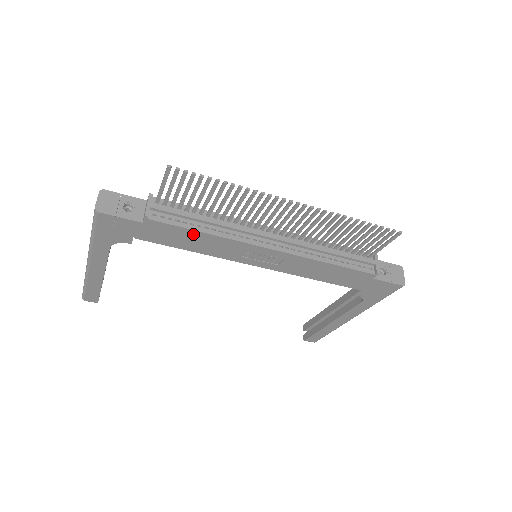
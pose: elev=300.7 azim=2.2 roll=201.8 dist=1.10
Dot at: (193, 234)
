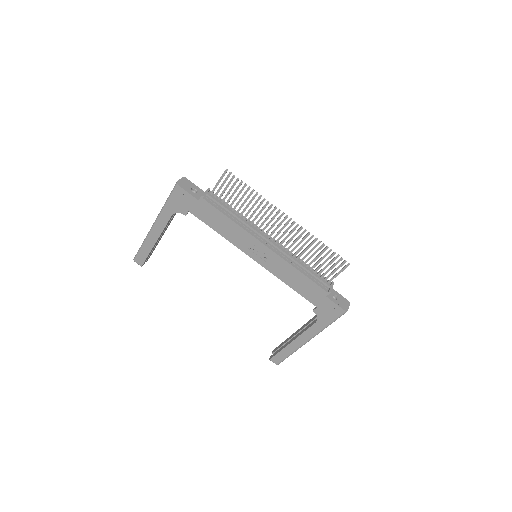
Dot at: (224, 218)
